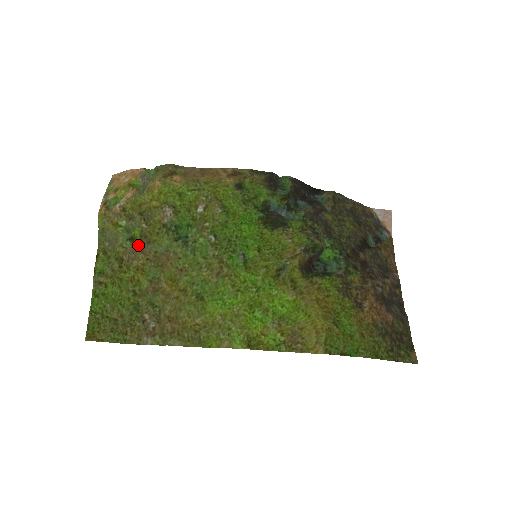
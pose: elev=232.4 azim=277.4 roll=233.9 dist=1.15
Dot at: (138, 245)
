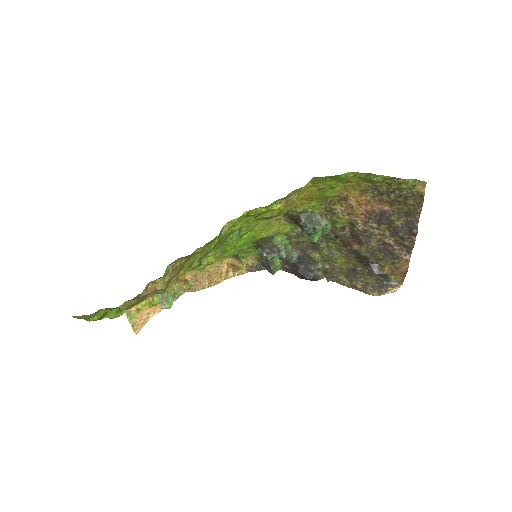
Dot at: occluded
